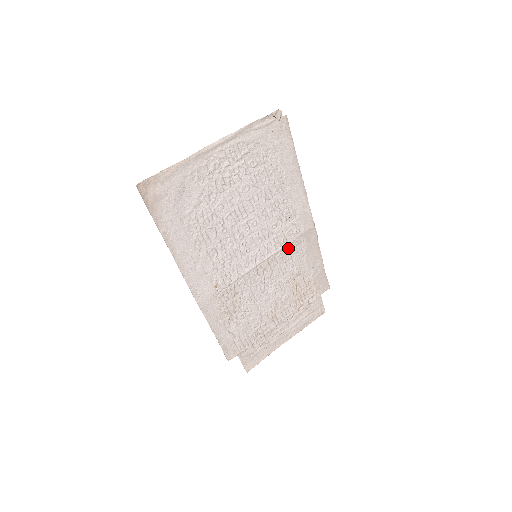
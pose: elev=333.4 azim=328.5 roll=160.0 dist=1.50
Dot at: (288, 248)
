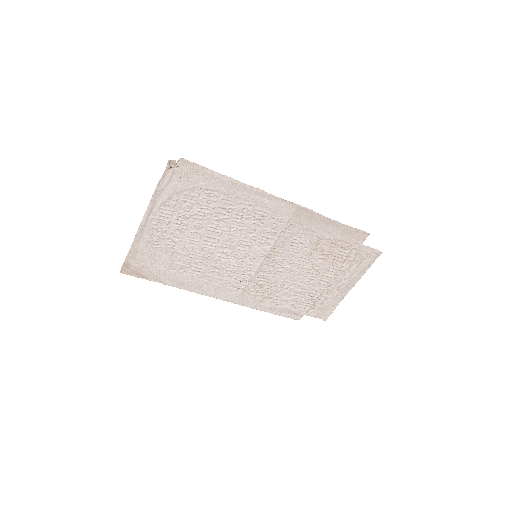
Dot at: (284, 235)
